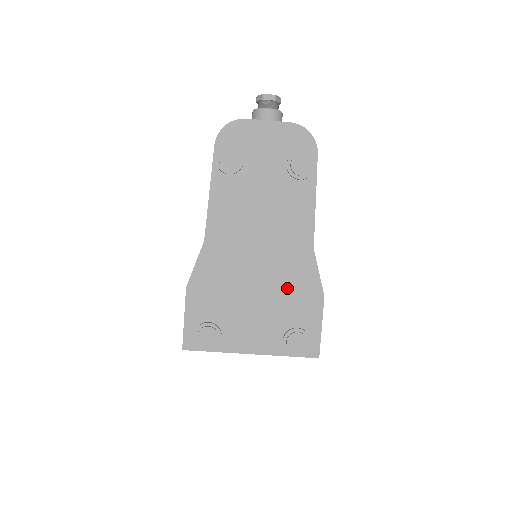
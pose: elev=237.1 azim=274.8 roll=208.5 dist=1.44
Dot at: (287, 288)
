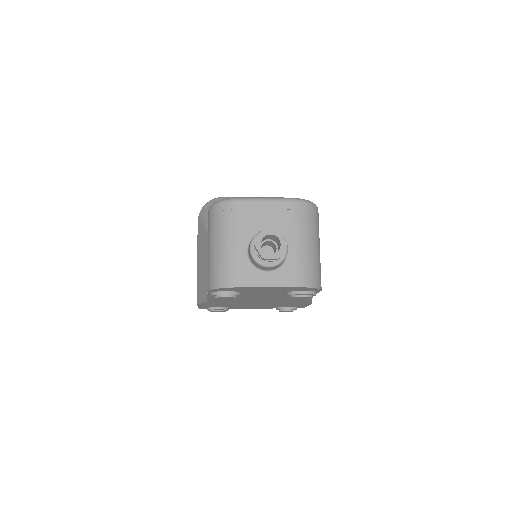
Dot at: occluded
